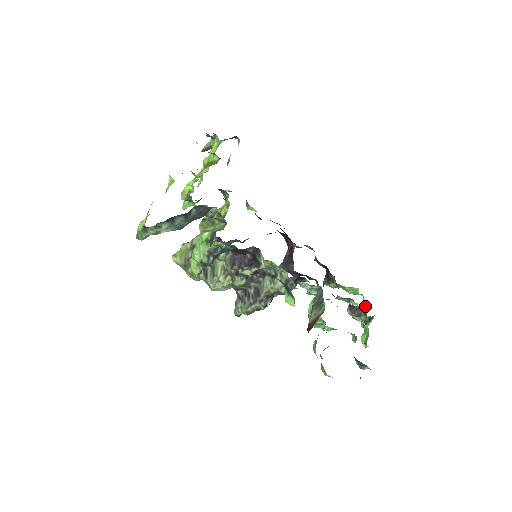
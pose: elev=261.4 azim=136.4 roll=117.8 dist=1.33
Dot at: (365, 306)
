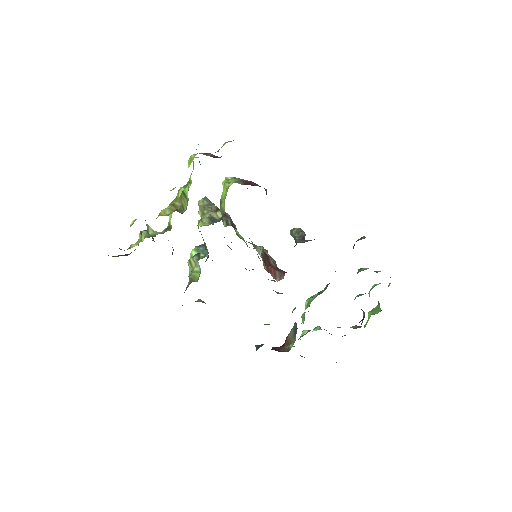
Dot at: occluded
